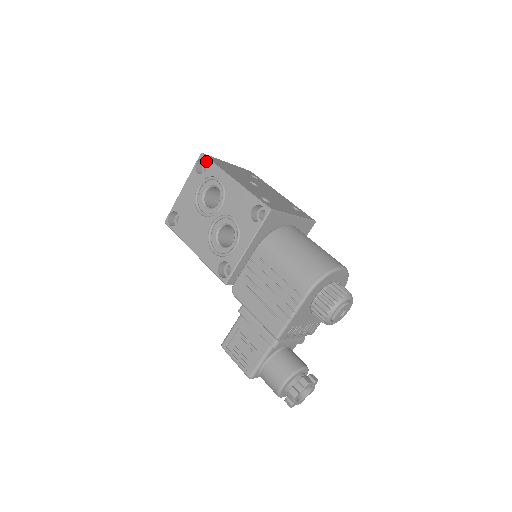
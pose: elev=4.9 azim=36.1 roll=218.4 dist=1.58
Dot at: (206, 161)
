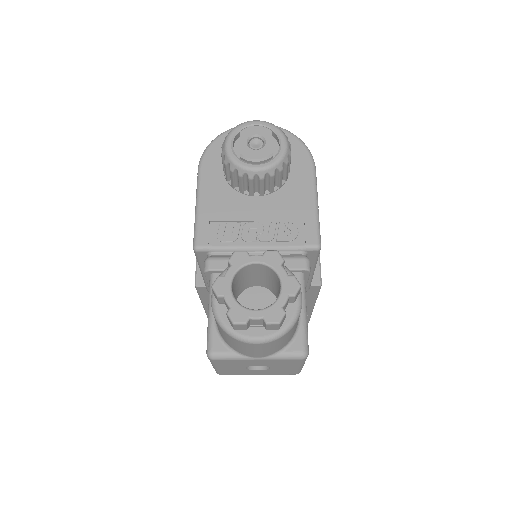
Dot at: occluded
